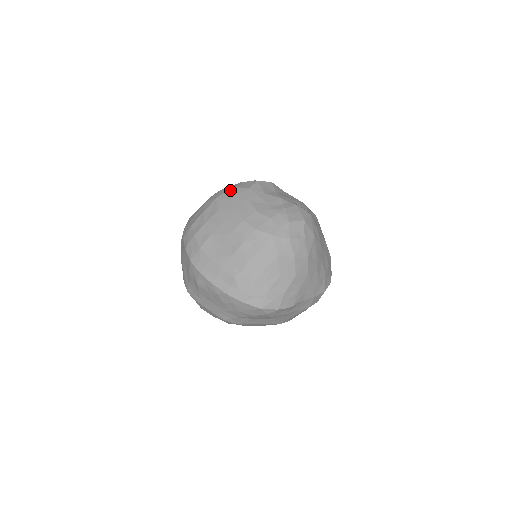
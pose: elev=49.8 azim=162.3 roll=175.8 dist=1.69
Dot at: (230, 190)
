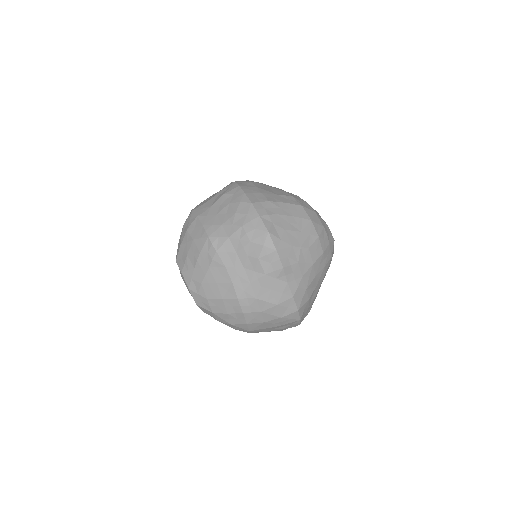
Dot at: occluded
